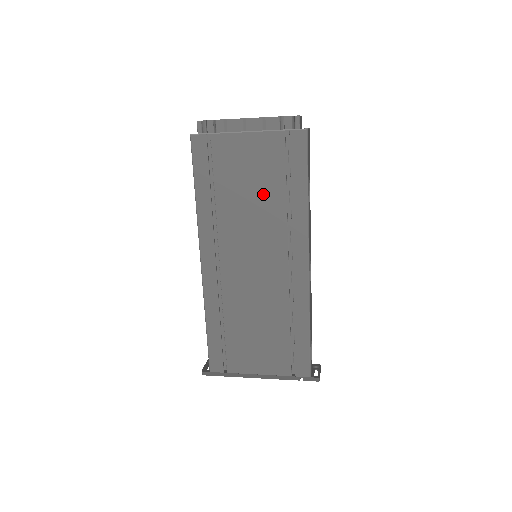
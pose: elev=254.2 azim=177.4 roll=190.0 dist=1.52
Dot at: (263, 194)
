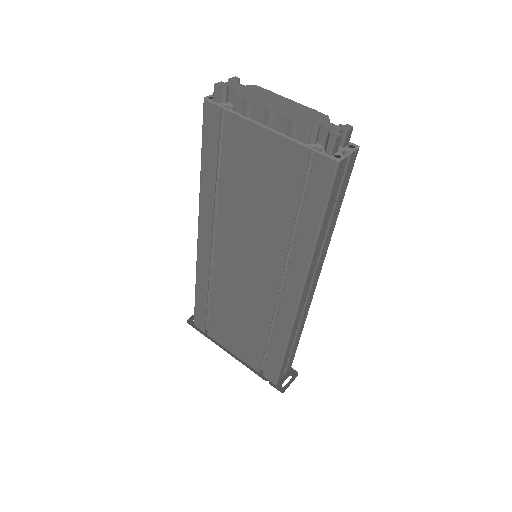
Dot at: (269, 208)
